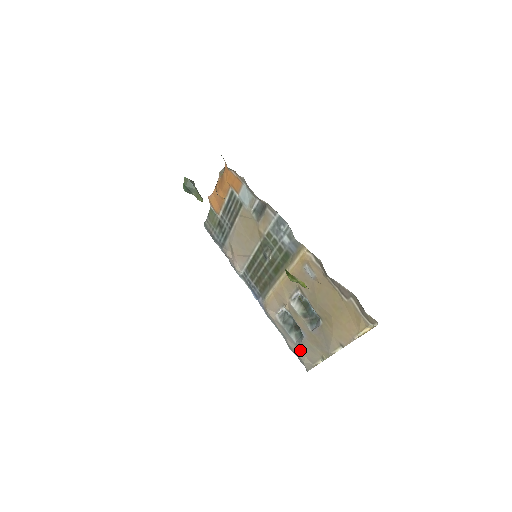
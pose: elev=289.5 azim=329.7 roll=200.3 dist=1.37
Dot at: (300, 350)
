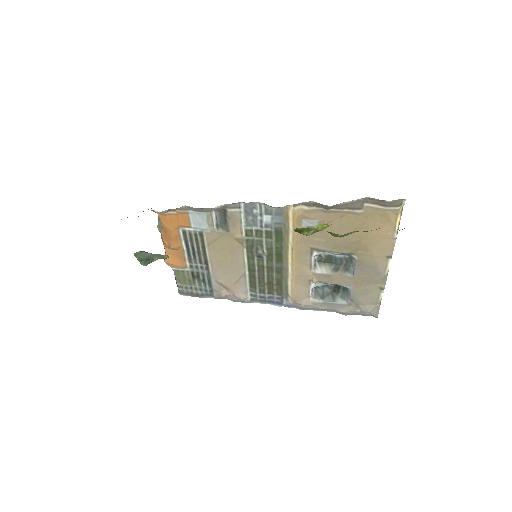
Dot at: (356, 305)
